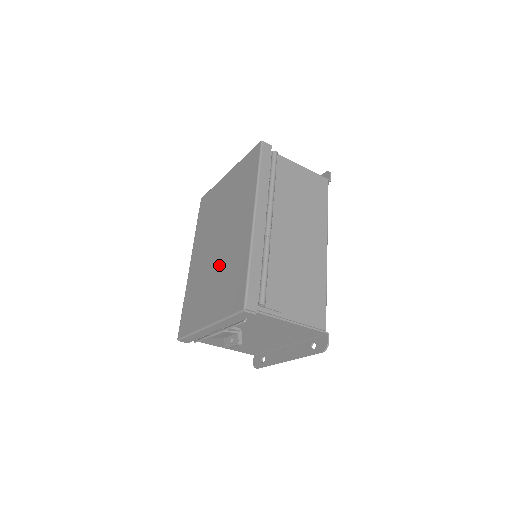
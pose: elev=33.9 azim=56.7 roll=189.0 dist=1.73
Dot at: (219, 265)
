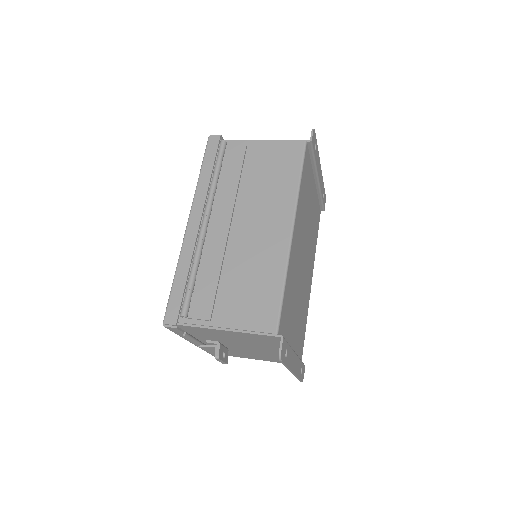
Dot at: occluded
